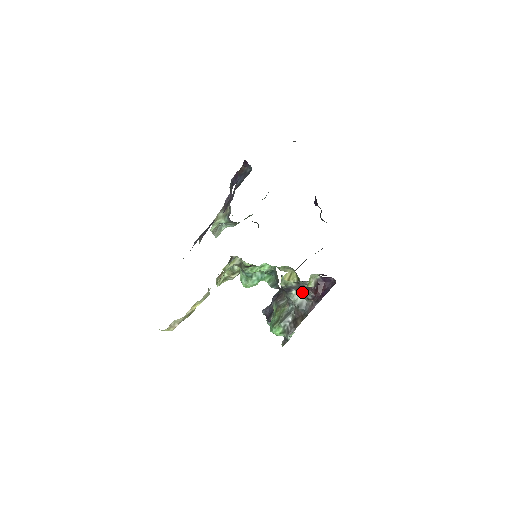
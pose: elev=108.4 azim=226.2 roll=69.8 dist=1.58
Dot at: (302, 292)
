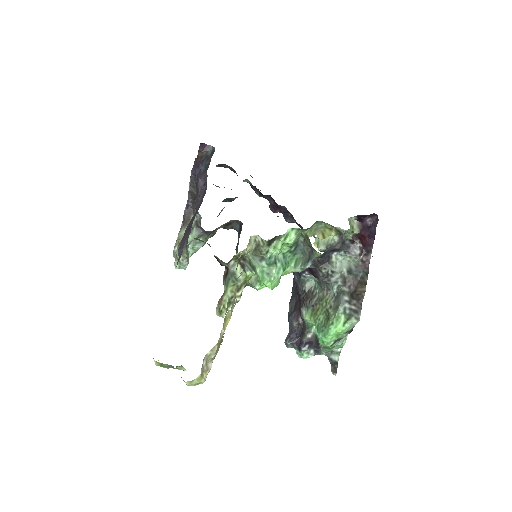
Dot at: (346, 250)
